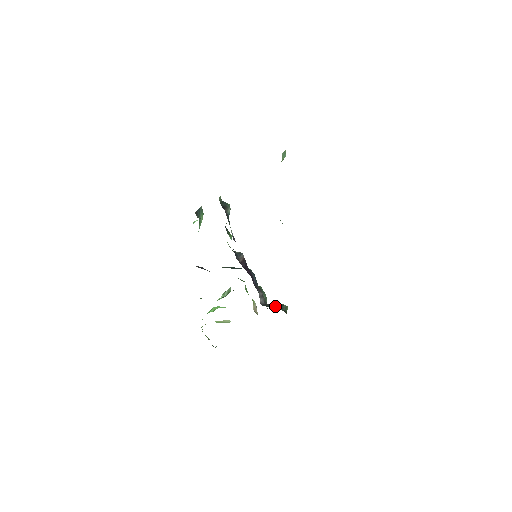
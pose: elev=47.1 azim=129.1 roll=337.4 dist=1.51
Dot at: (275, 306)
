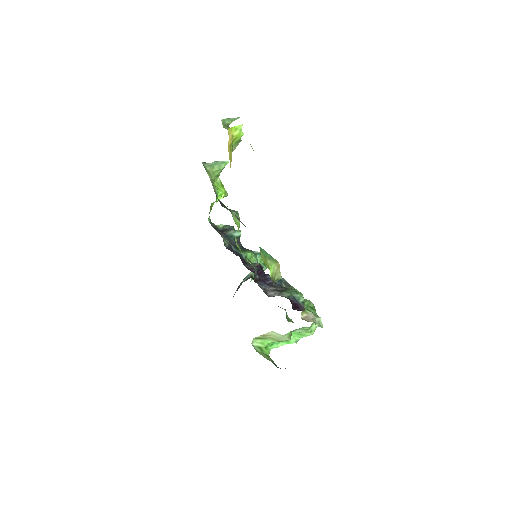
Dot at: occluded
